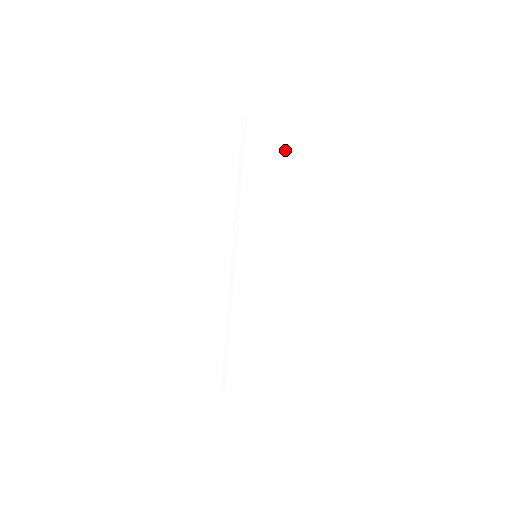
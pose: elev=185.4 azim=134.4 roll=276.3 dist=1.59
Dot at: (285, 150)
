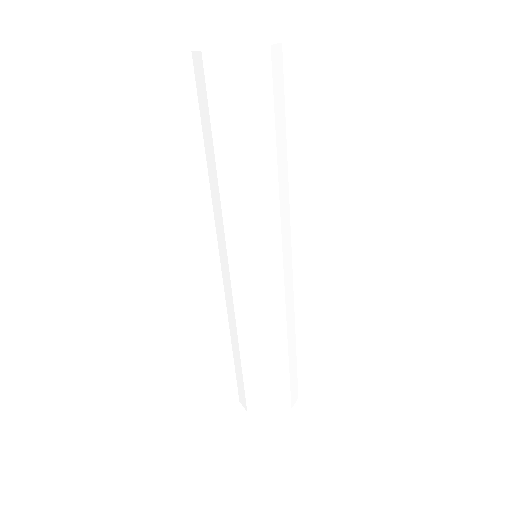
Dot at: occluded
